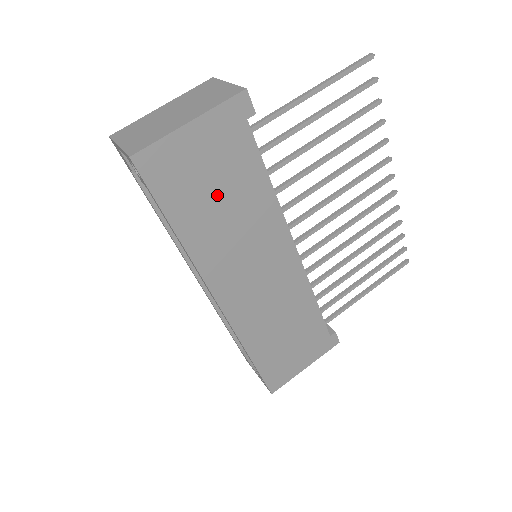
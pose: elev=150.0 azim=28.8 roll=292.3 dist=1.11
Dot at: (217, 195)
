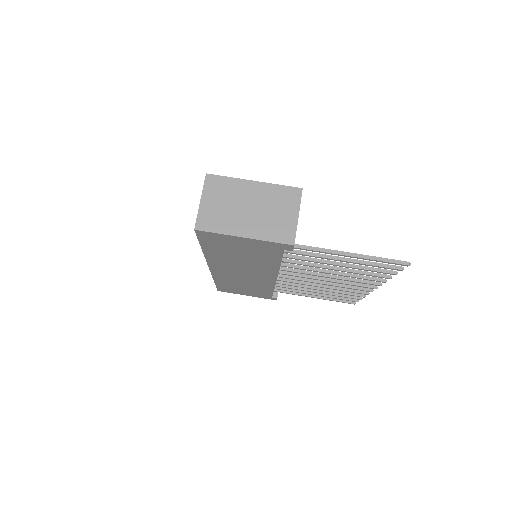
Dot at: (240, 254)
